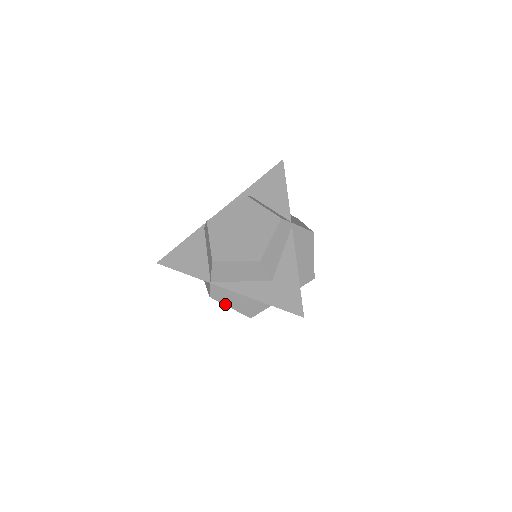
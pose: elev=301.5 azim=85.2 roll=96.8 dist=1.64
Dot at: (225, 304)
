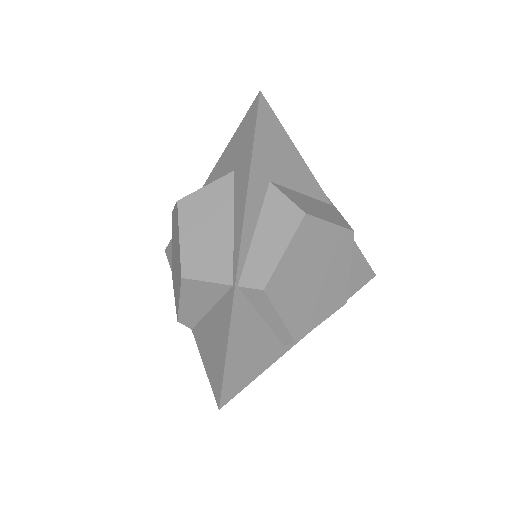
Dot at: occluded
